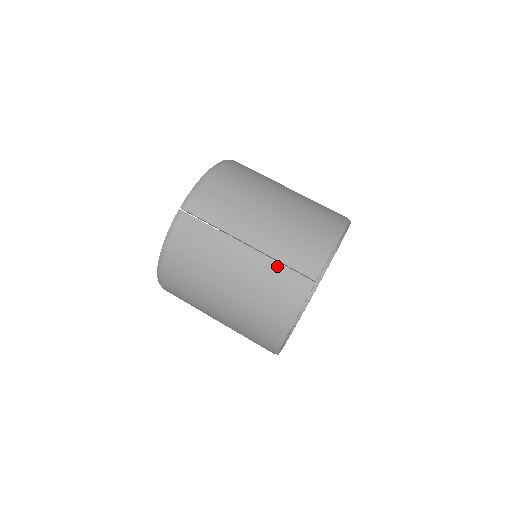
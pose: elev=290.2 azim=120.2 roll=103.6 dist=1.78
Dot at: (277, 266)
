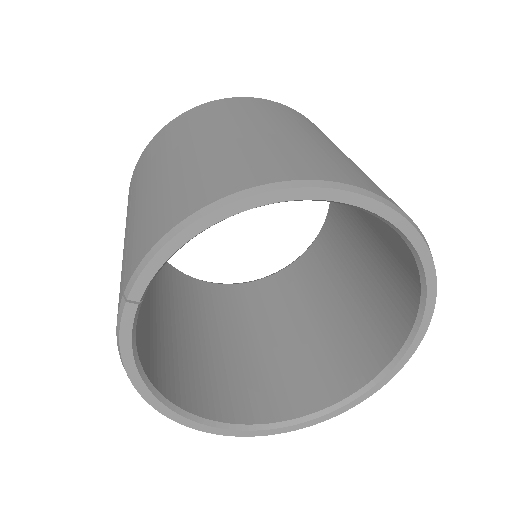
Dot at: (124, 260)
